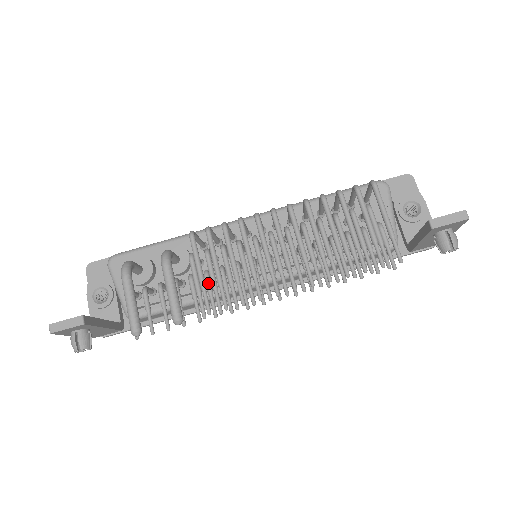
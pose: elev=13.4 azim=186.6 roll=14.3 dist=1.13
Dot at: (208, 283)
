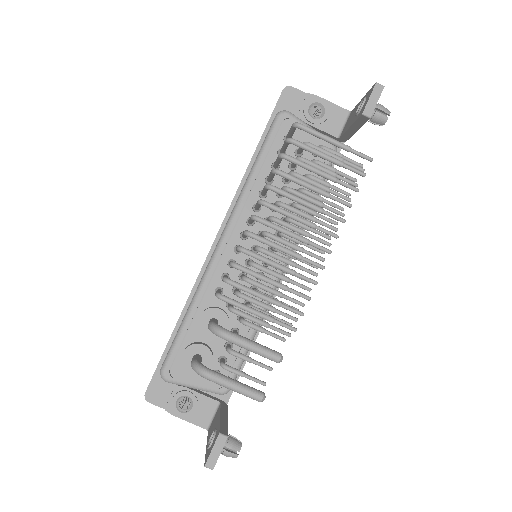
Dot at: occluded
